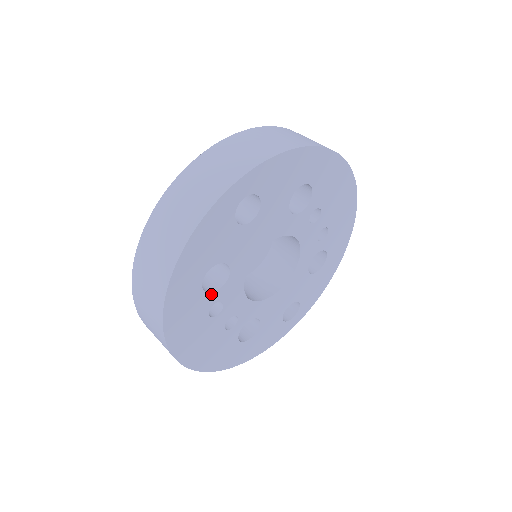
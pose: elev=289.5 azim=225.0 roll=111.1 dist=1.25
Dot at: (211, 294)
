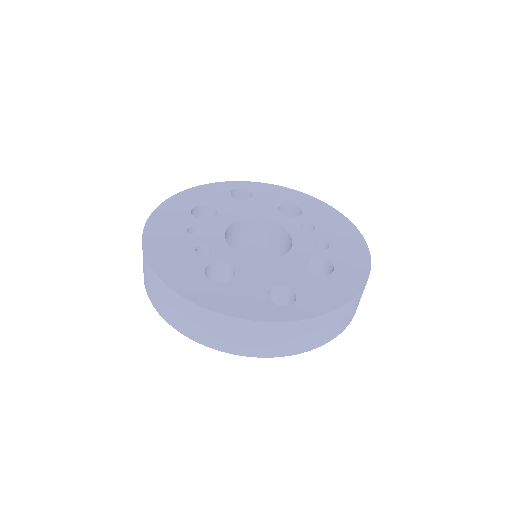
Dot at: (196, 219)
